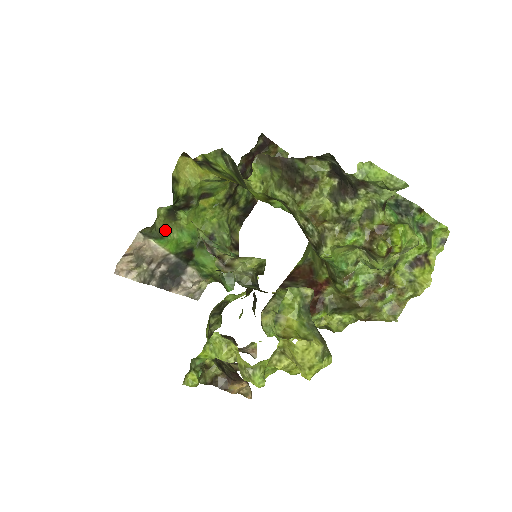
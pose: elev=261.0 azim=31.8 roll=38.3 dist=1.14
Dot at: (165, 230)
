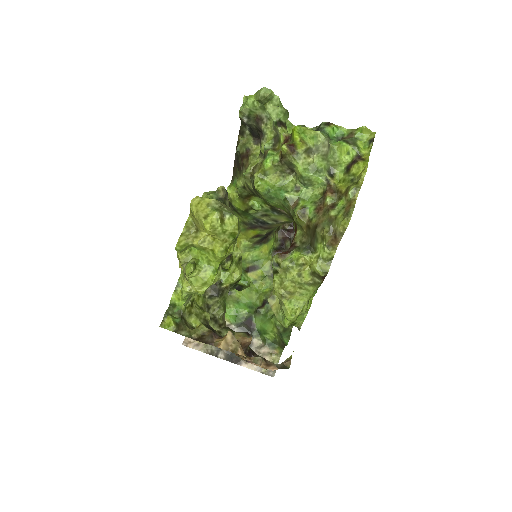
Dot at: occluded
